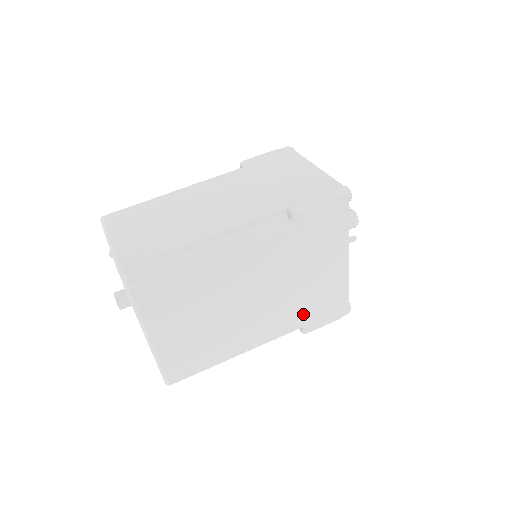
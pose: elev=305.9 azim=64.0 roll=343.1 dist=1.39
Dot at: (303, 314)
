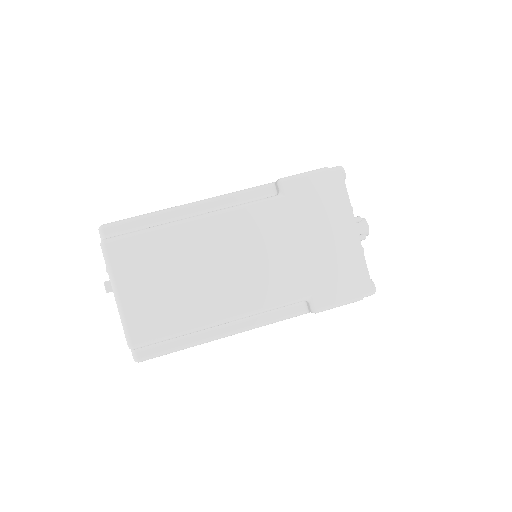
Dot at: occluded
